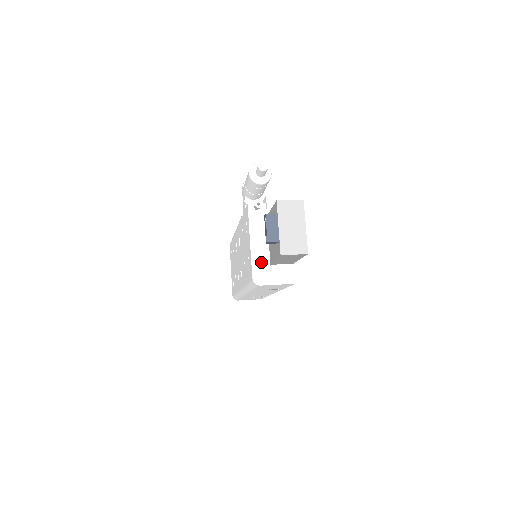
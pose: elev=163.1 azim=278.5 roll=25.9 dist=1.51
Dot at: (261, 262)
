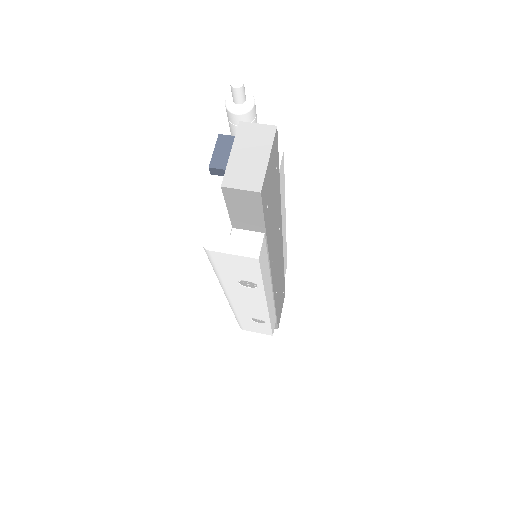
Dot at: (220, 222)
